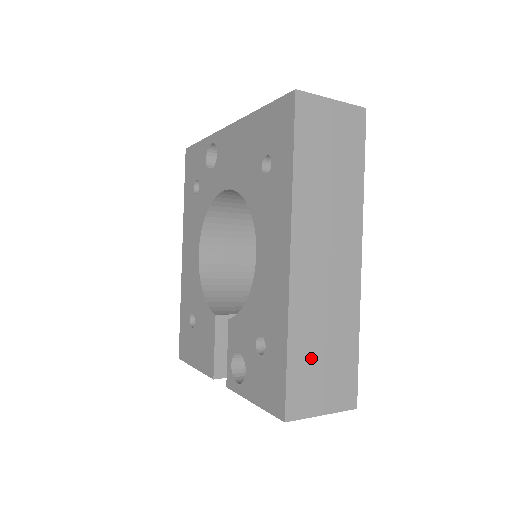
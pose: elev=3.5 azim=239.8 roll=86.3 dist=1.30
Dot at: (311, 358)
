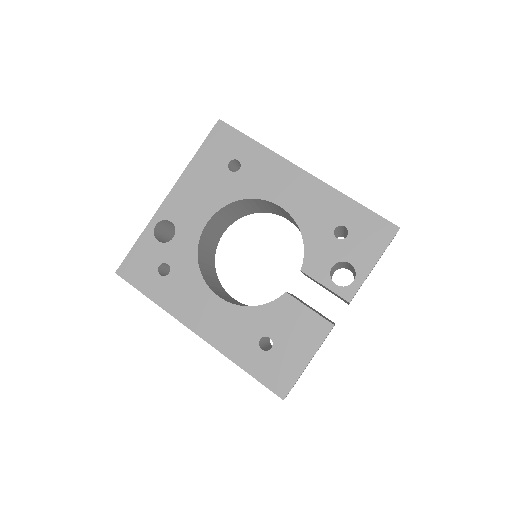
Dot at: occluded
